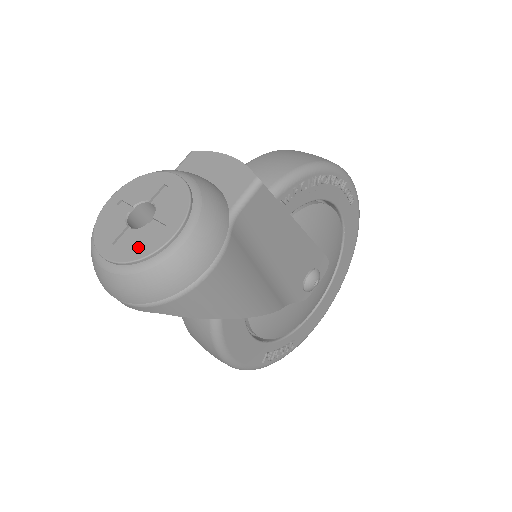
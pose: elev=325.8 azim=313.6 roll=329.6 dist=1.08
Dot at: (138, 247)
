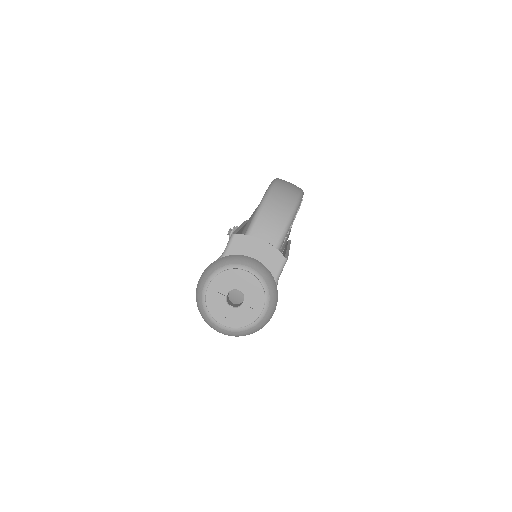
Dot at: (243, 319)
